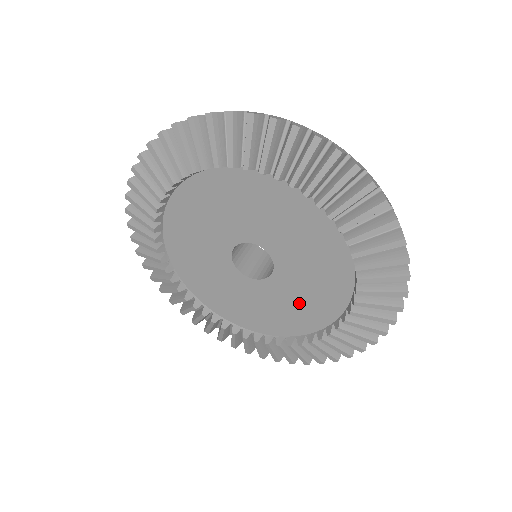
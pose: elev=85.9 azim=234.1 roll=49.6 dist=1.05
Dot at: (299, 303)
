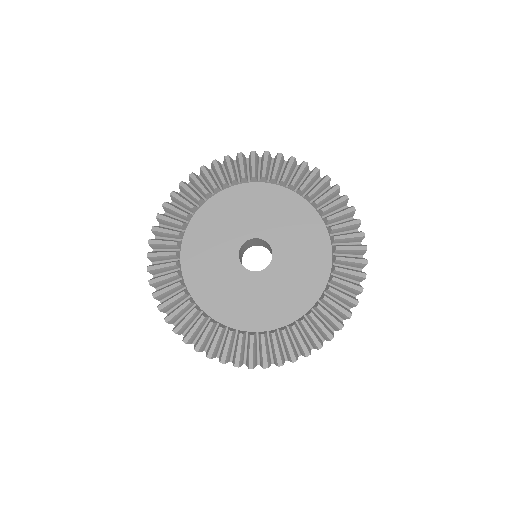
Dot at: (303, 248)
